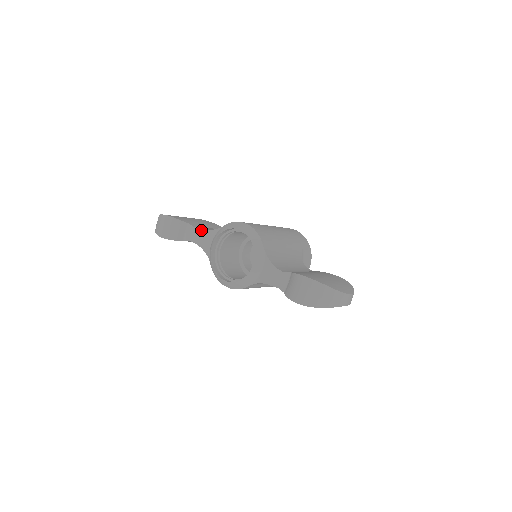
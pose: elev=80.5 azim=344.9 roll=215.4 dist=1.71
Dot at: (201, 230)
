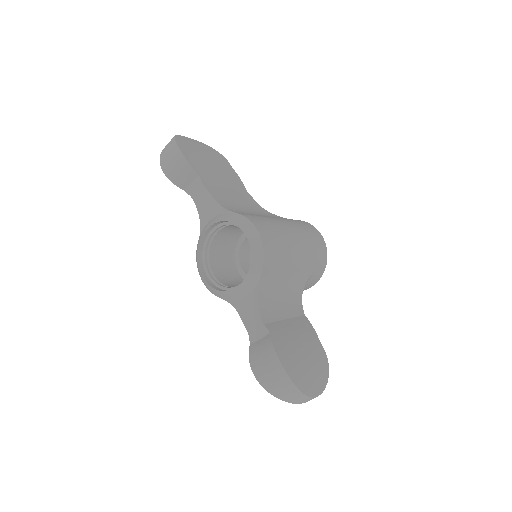
Dot at: (209, 195)
